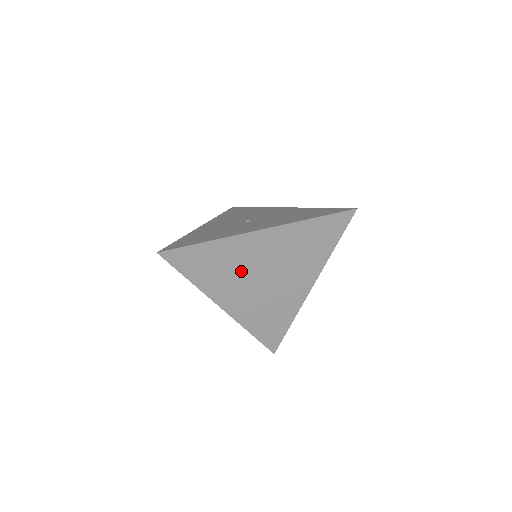
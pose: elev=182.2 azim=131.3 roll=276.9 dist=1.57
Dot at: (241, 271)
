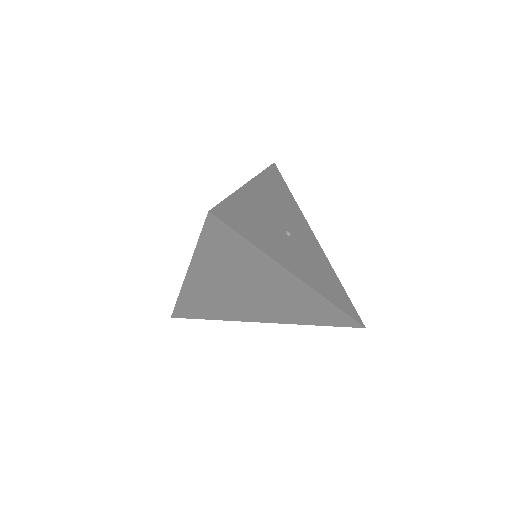
Dot at: (241, 277)
